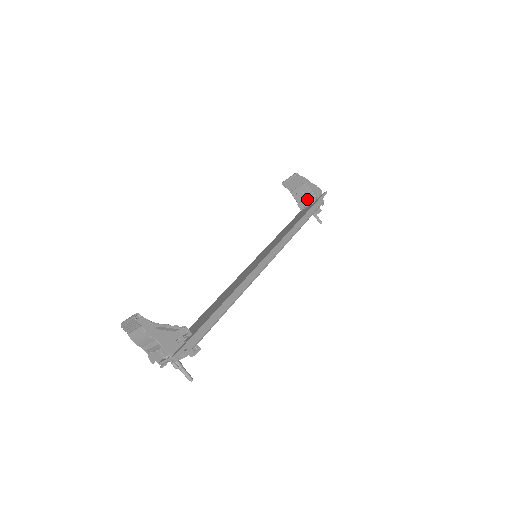
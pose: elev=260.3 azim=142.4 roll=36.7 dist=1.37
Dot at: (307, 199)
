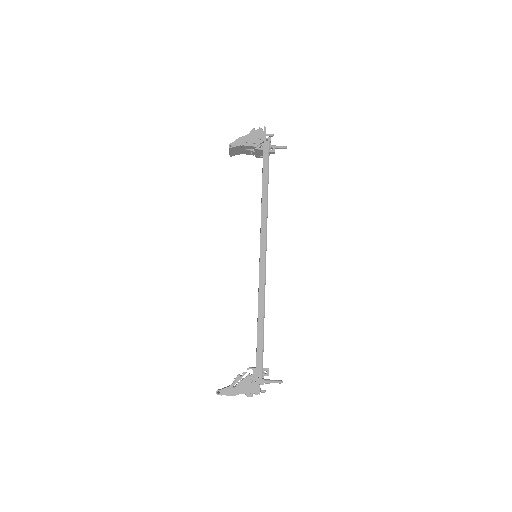
Dot at: (256, 152)
